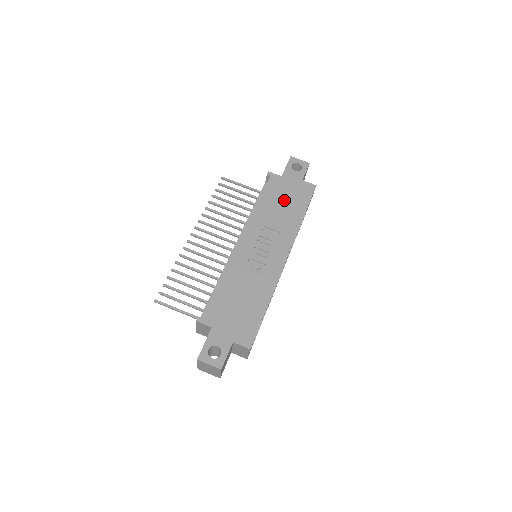
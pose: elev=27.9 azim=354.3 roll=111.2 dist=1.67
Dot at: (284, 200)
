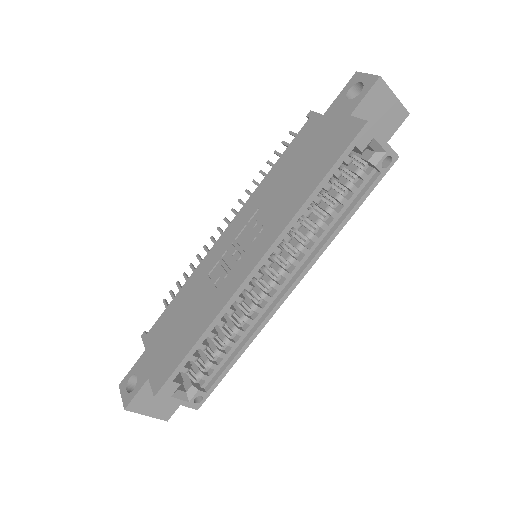
Dot at: (304, 159)
